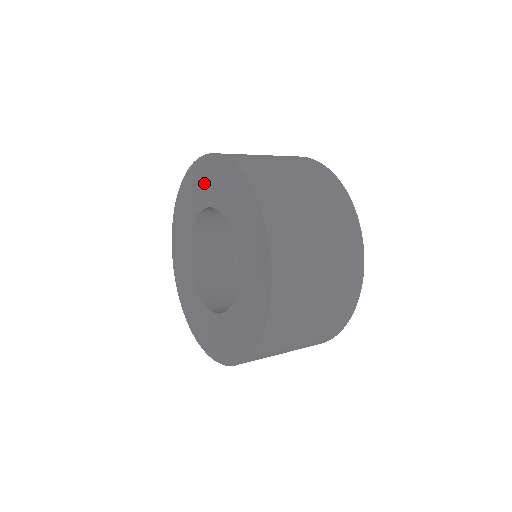
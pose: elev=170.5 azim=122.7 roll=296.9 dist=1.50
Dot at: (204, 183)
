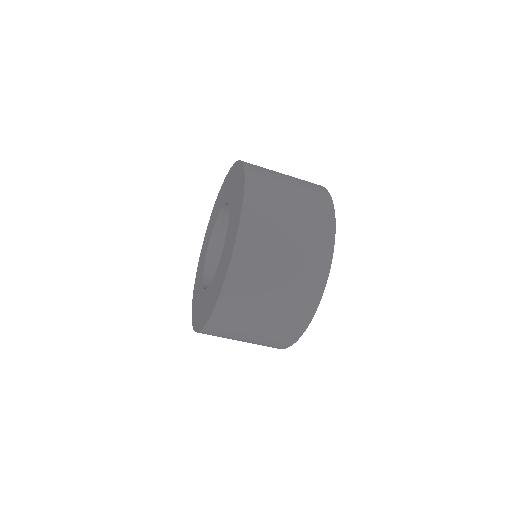
Dot at: (232, 183)
